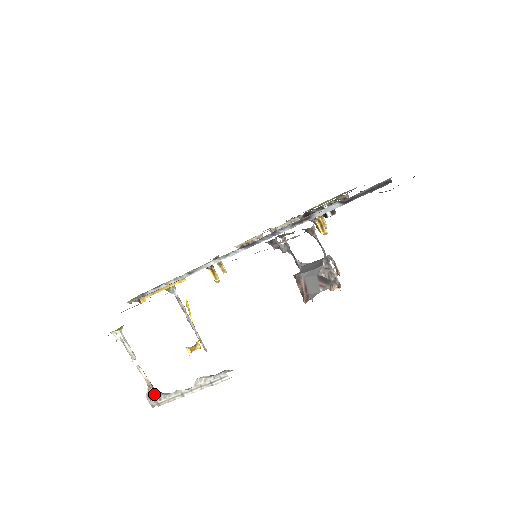
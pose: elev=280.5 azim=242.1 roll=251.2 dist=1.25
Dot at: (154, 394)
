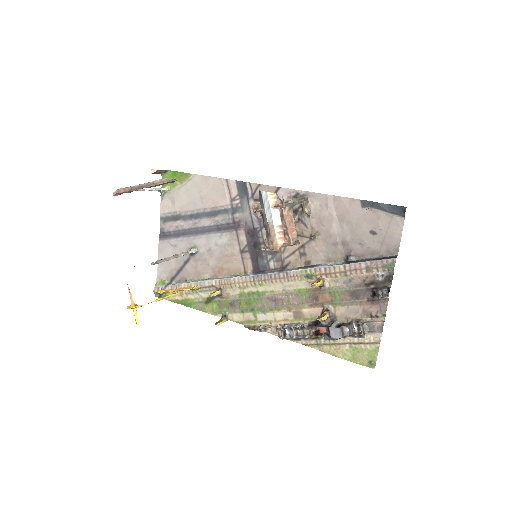
Dot at: occluded
